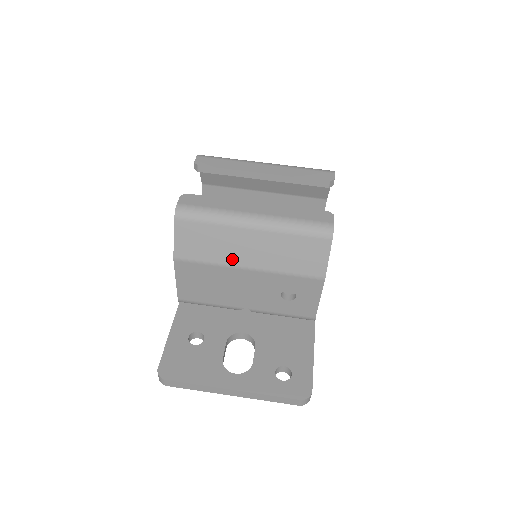
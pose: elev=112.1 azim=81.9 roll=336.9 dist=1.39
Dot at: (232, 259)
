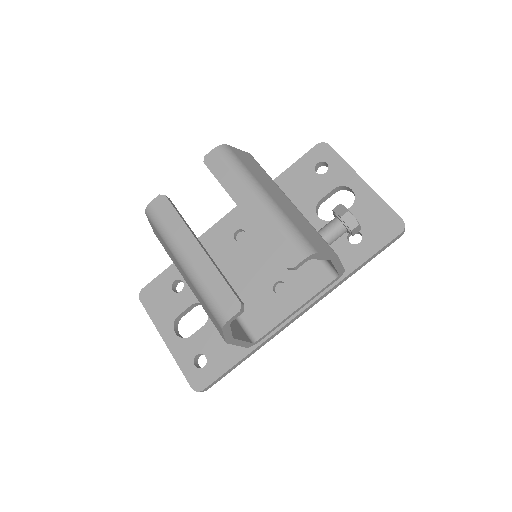
Dot at: occluded
